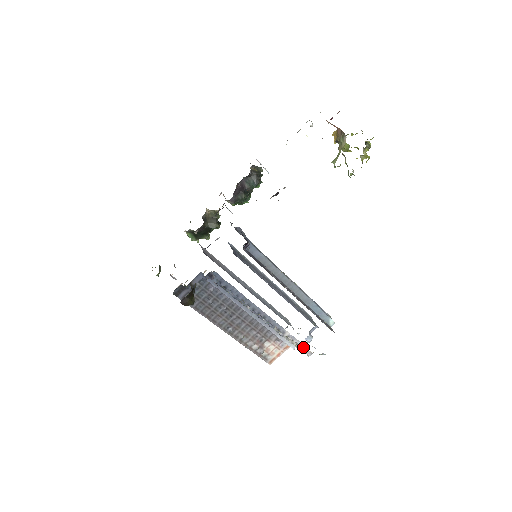
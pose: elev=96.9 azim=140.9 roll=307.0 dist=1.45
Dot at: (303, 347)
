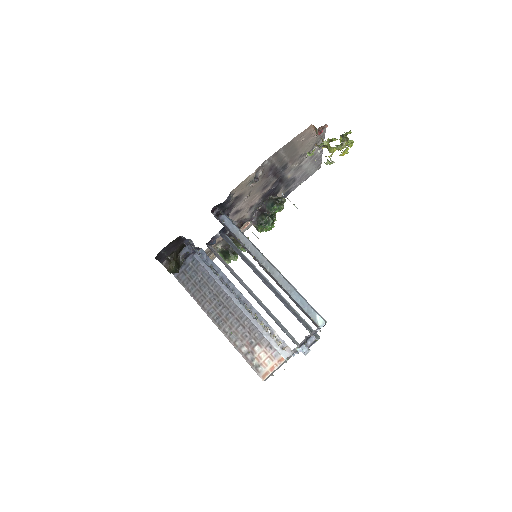
Dot at: occluded
